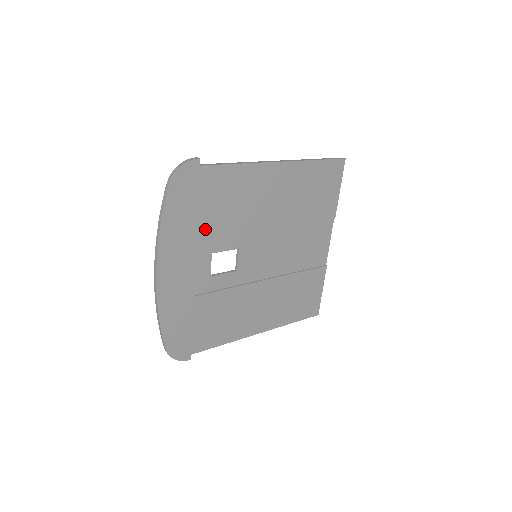
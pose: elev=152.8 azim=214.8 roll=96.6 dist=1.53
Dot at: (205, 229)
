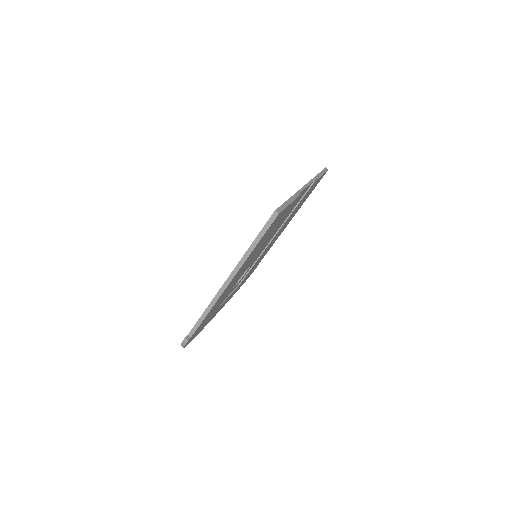
Dot at: (218, 307)
